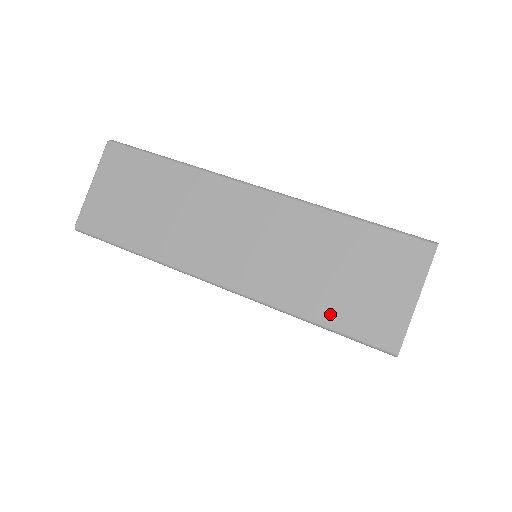
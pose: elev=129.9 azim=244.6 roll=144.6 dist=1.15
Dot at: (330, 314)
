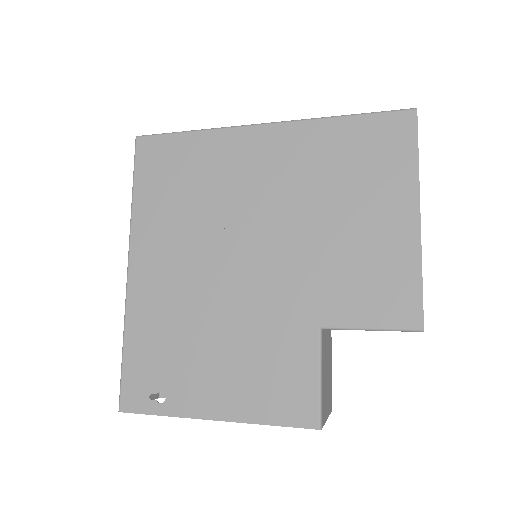
Dot at: occluded
